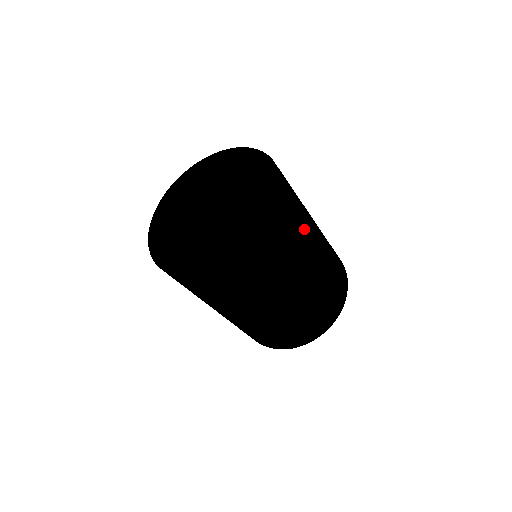
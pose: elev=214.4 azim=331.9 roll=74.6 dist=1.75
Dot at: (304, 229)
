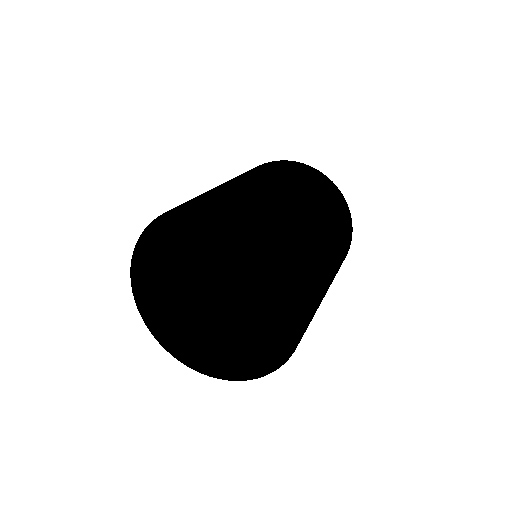
Dot at: occluded
